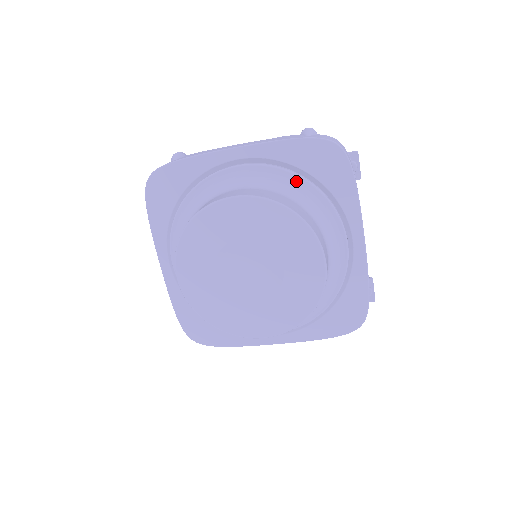
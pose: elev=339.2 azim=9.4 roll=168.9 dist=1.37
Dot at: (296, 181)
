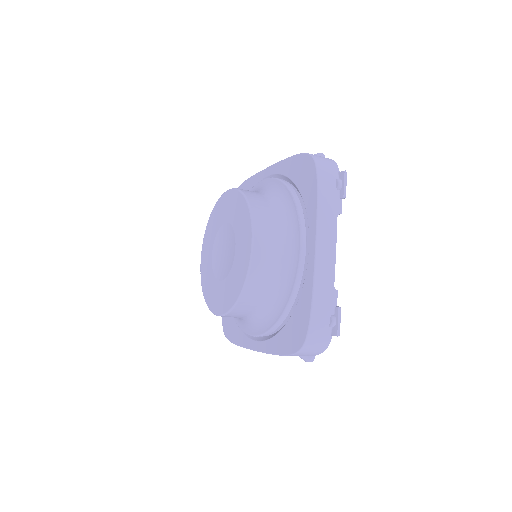
Dot at: (283, 189)
